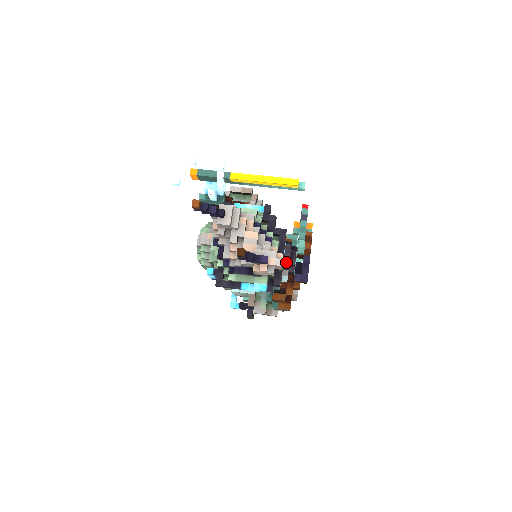
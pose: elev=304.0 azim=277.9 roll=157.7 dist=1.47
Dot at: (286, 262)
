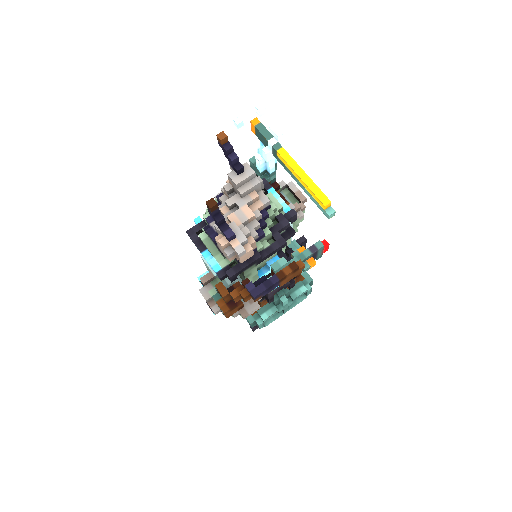
Dot at: occluded
